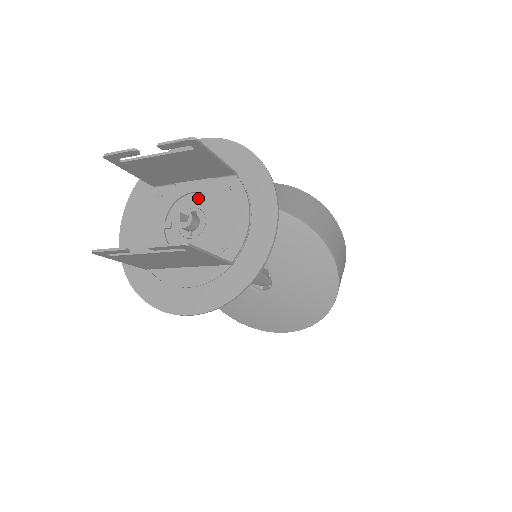
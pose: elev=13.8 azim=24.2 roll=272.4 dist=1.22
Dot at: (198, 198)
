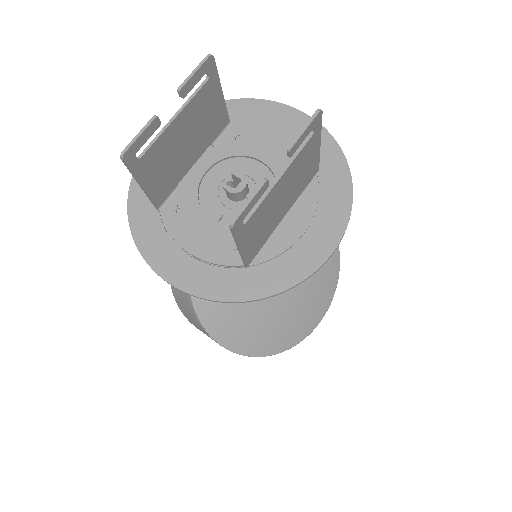
Dot at: (216, 172)
